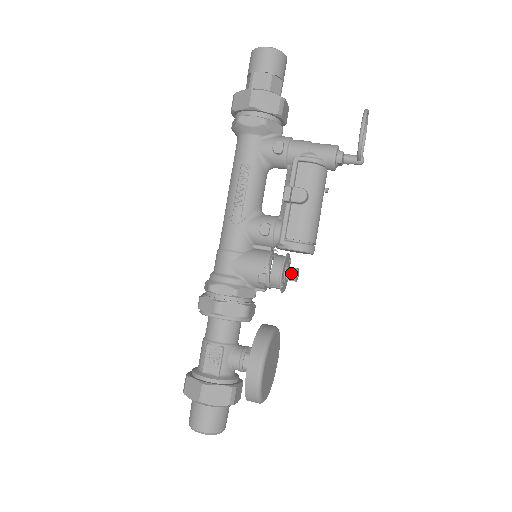
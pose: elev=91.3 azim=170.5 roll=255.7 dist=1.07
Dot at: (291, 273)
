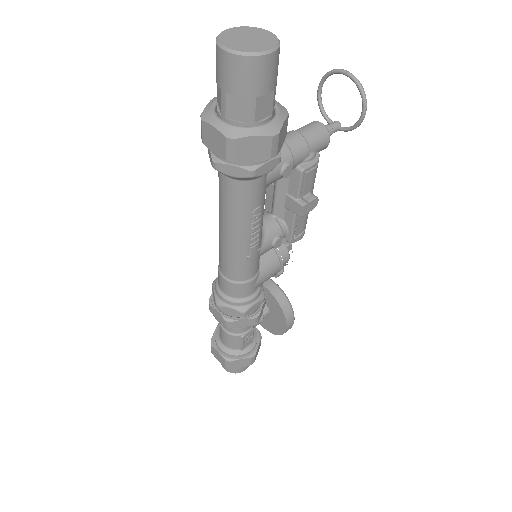
Dot at: (289, 248)
